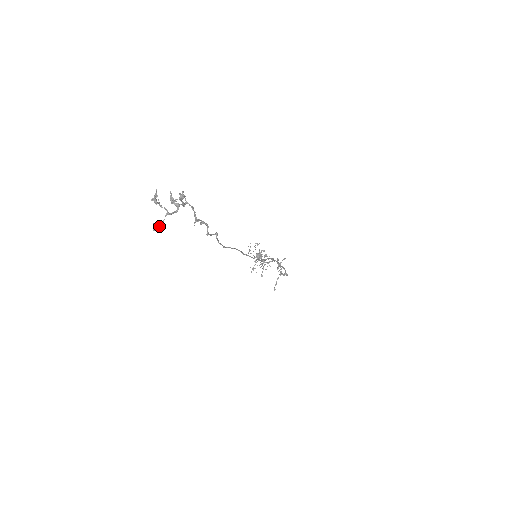
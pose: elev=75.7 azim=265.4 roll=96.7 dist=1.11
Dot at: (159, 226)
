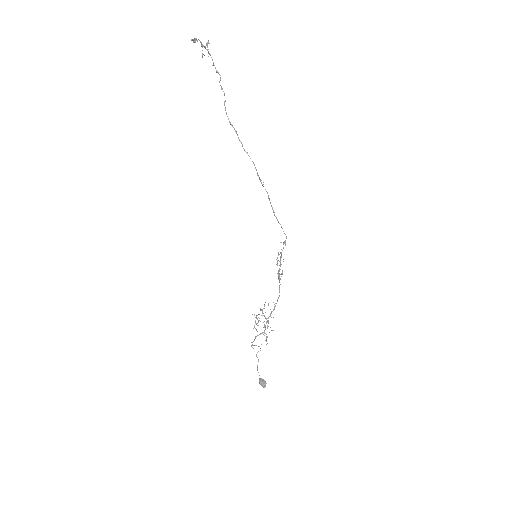
Dot at: occluded
